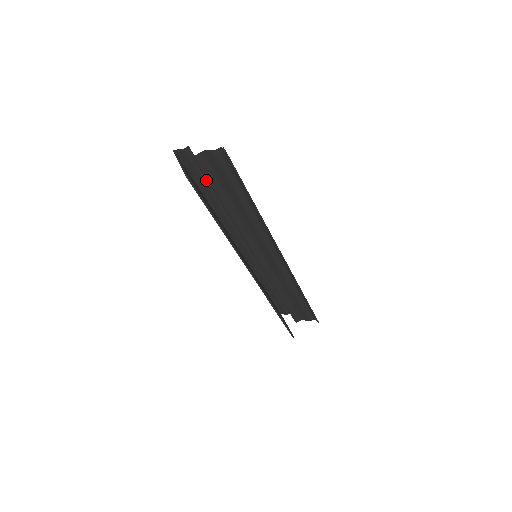
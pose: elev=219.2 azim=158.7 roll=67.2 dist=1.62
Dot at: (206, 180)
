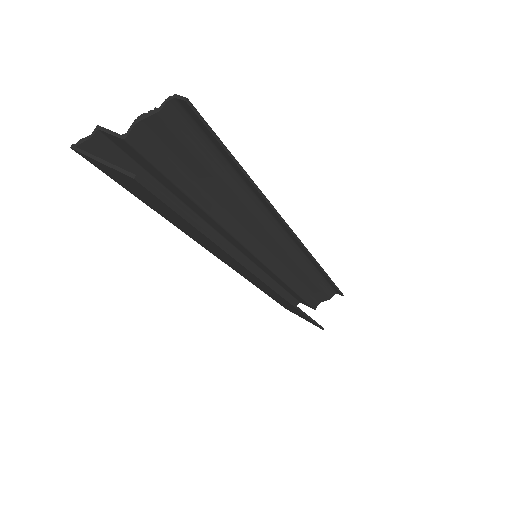
Dot at: (149, 176)
